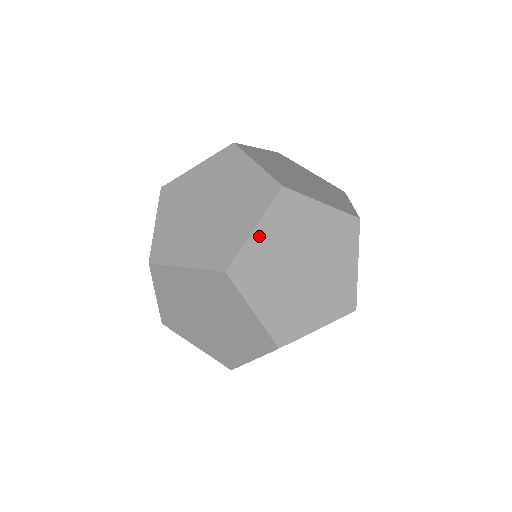
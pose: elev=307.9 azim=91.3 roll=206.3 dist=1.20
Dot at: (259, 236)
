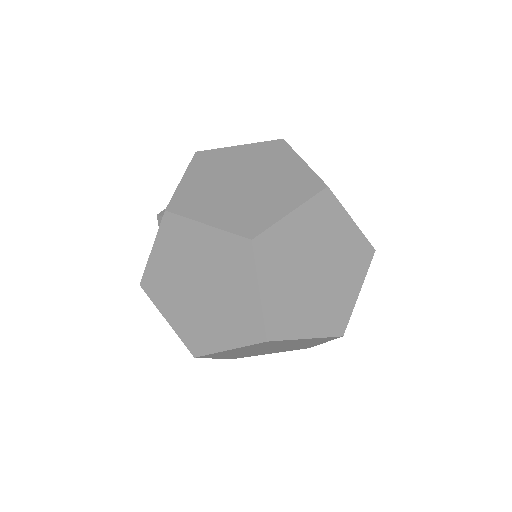
Dot at: (232, 350)
